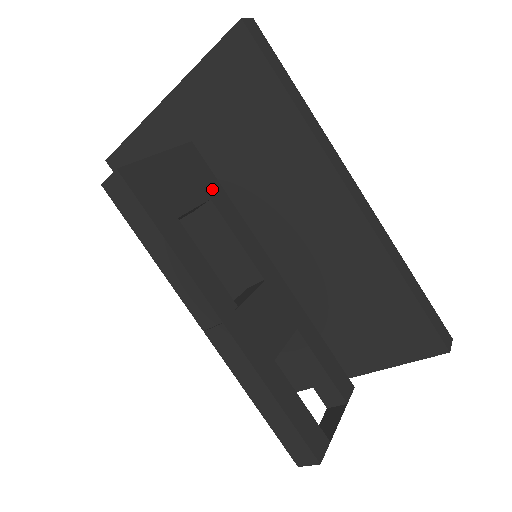
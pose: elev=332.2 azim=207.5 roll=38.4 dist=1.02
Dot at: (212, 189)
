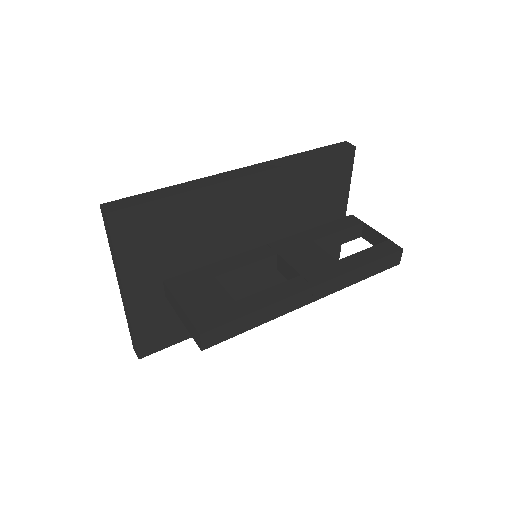
Dot at: (205, 274)
